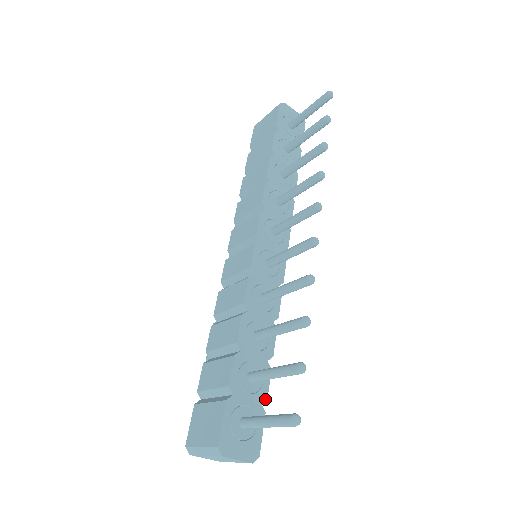
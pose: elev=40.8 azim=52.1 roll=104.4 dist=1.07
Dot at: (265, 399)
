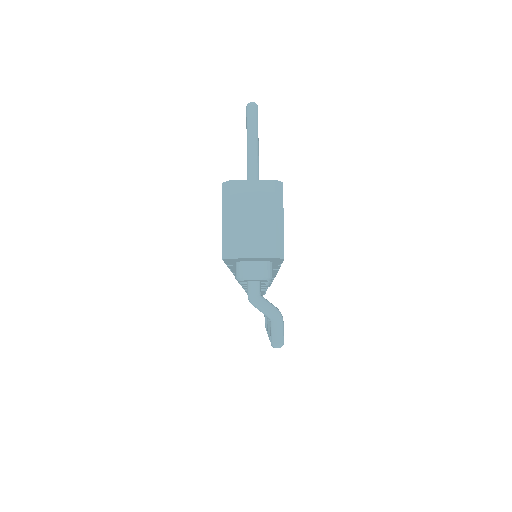
Dot at: occluded
